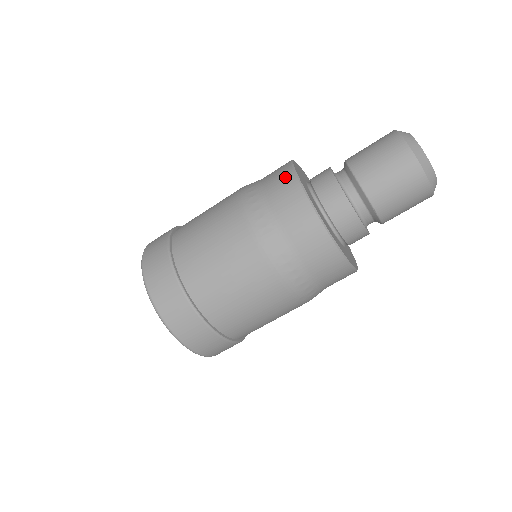
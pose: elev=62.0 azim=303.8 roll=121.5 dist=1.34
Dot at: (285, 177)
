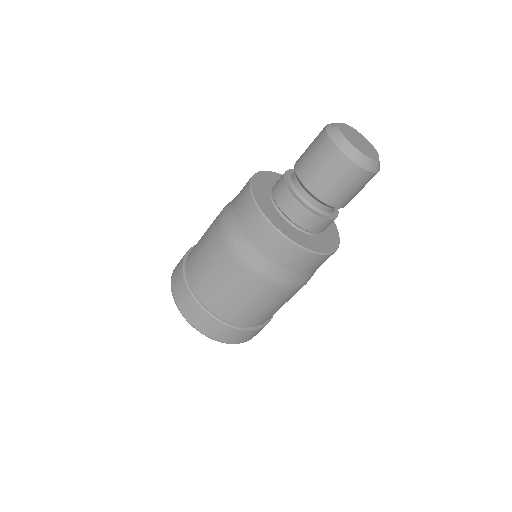
Dot at: occluded
